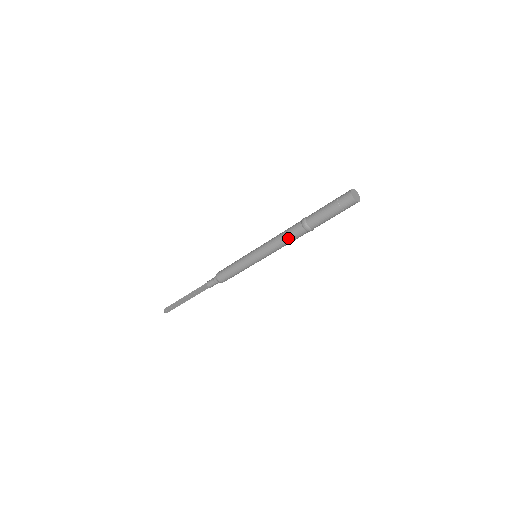
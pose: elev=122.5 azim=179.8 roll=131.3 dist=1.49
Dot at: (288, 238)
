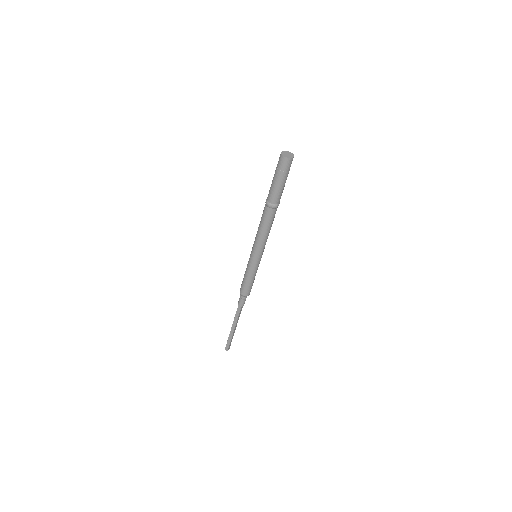
Dot at: (262, 221)
